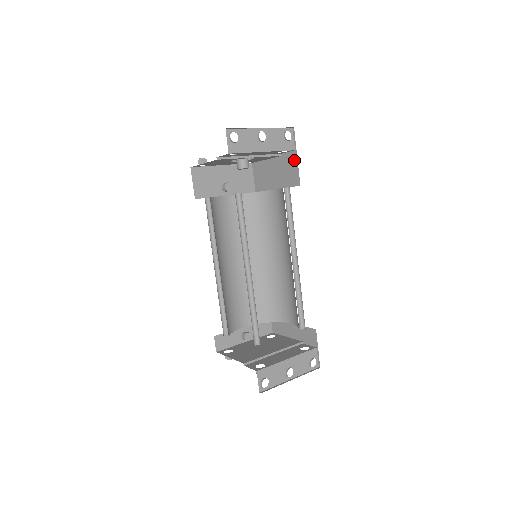
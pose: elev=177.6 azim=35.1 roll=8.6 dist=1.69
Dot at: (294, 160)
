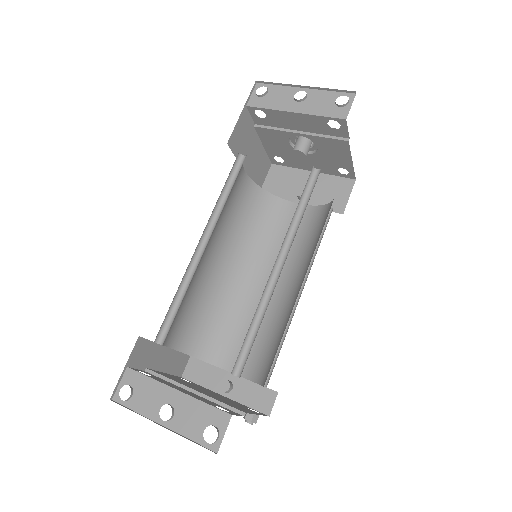
Dot at: occluded
